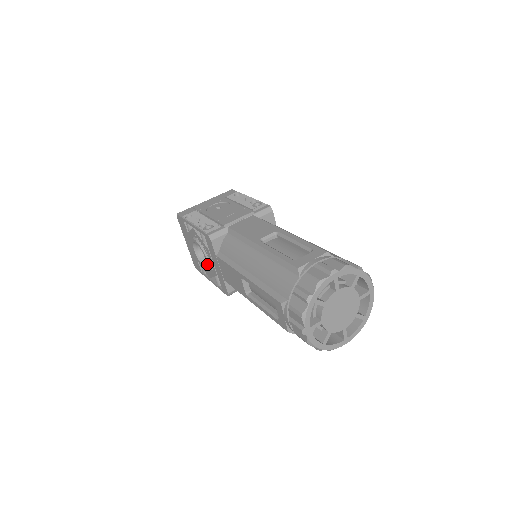
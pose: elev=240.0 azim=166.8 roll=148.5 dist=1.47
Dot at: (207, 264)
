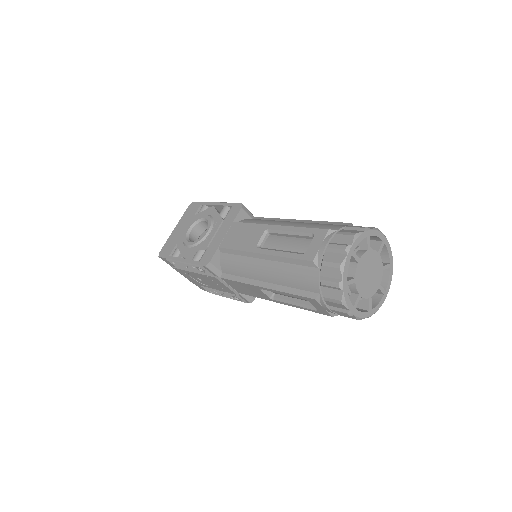
Dot at: (203, 235)
